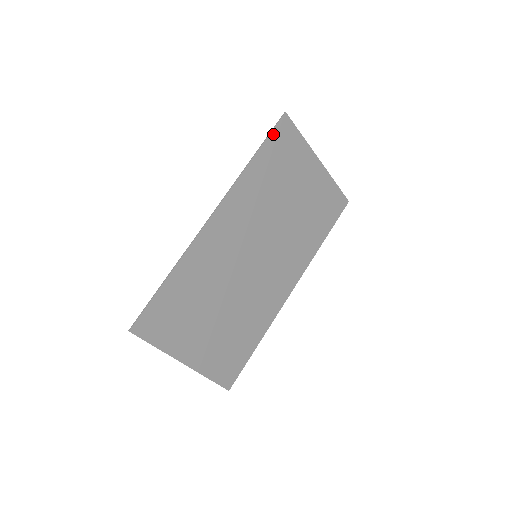
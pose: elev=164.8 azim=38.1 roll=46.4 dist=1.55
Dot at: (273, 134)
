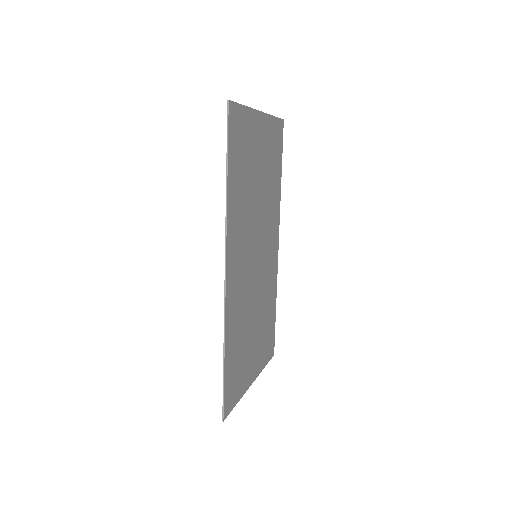
Dot at: (229, 138)
